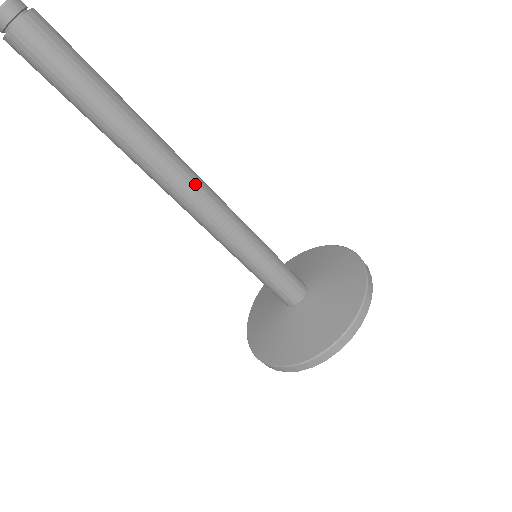
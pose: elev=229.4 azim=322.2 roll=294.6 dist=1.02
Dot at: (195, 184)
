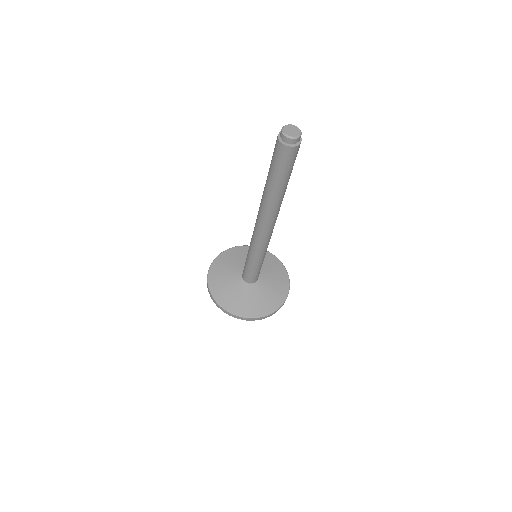
Dot at: occluded
